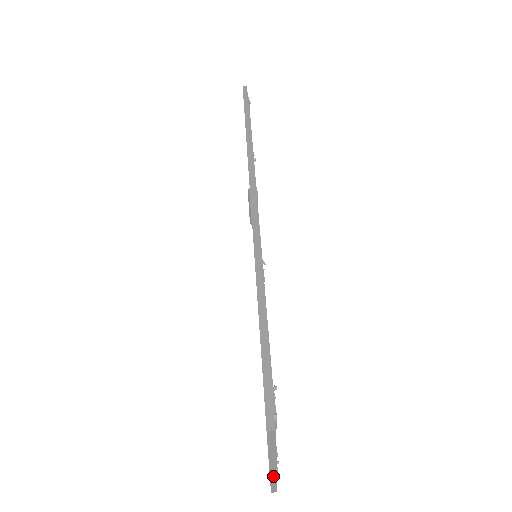
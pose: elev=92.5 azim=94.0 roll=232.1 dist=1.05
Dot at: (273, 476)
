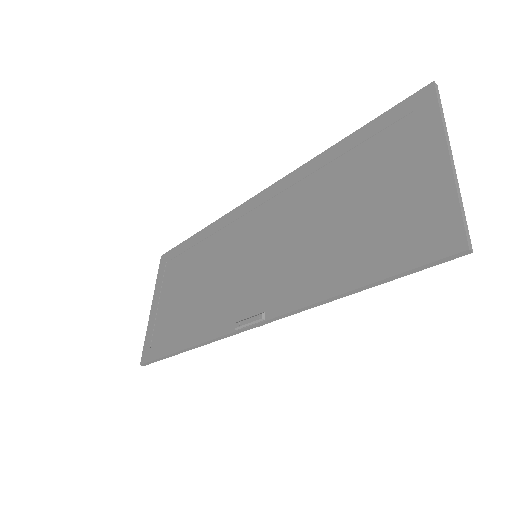
Dot at: (156, 290)
